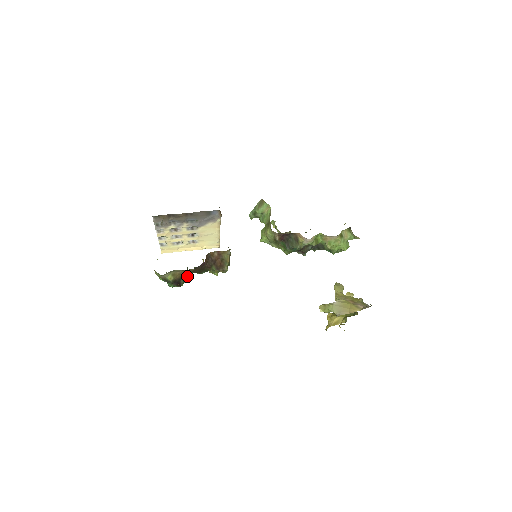
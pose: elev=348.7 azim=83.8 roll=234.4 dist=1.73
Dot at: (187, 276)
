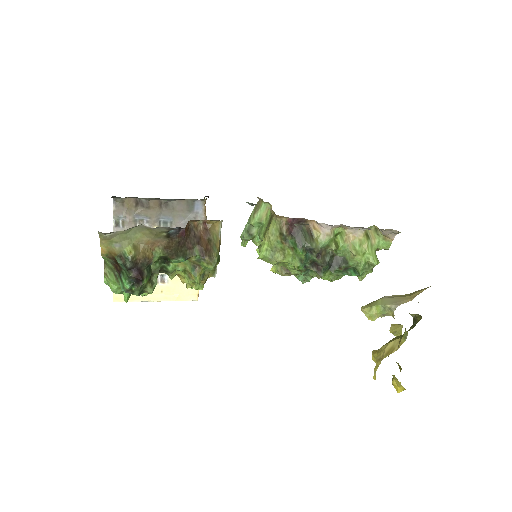
Dot at: (154, 271)
